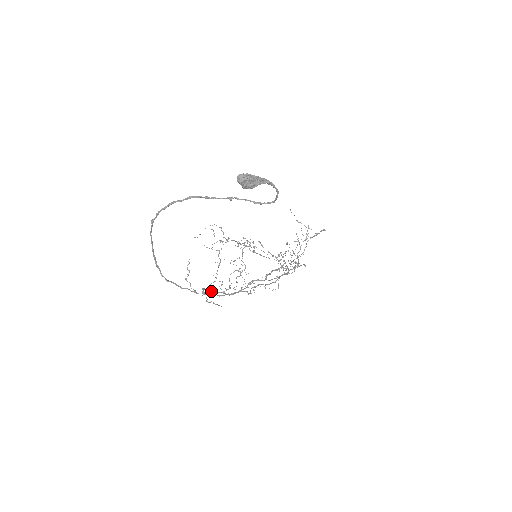
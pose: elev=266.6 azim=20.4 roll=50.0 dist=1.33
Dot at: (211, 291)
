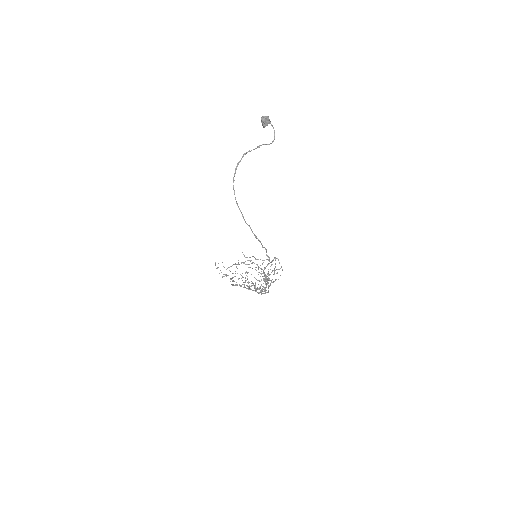
Dot at: (265, 277)
